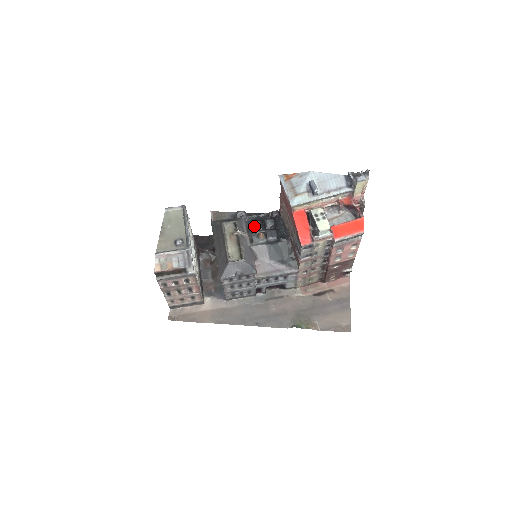
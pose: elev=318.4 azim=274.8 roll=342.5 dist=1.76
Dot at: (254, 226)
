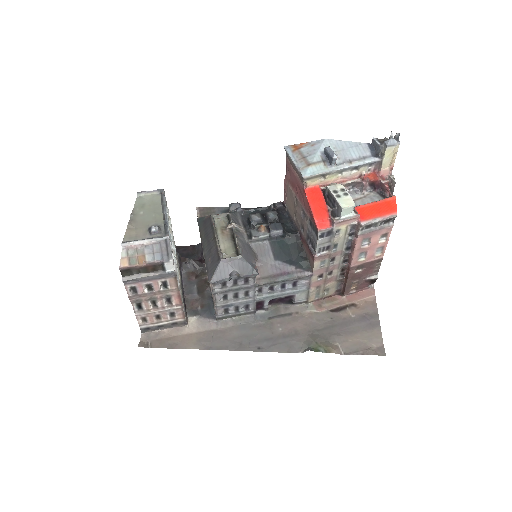
Dot at: (252, 219)
